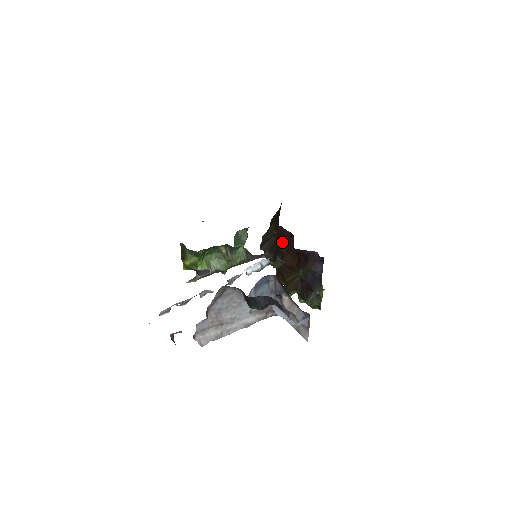
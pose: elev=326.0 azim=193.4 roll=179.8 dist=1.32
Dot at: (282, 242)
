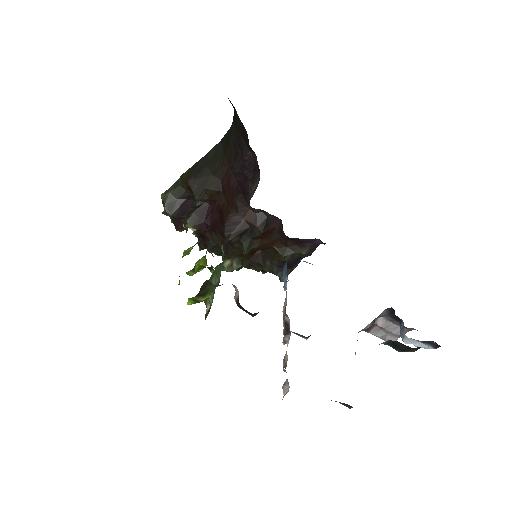
Dot at: (263, 227)
